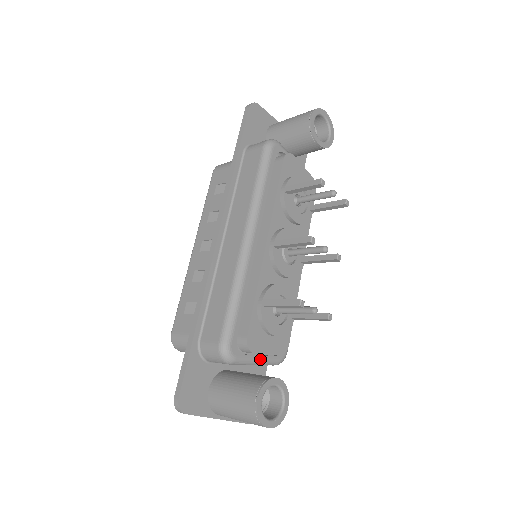
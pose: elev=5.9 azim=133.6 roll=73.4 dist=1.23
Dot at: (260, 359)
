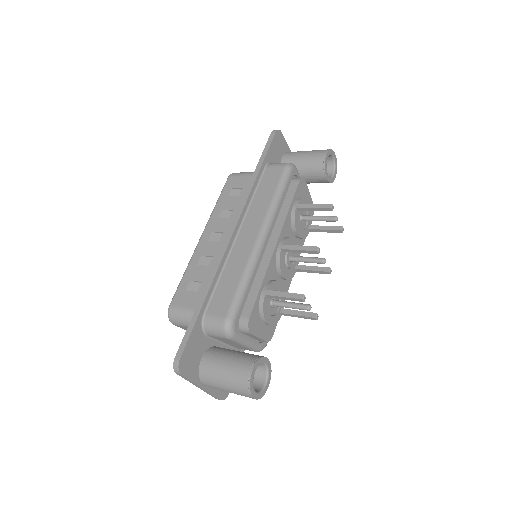
Dot at: (250, 341)
